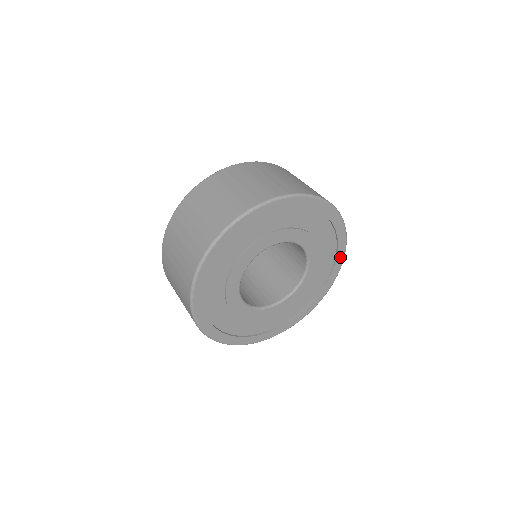
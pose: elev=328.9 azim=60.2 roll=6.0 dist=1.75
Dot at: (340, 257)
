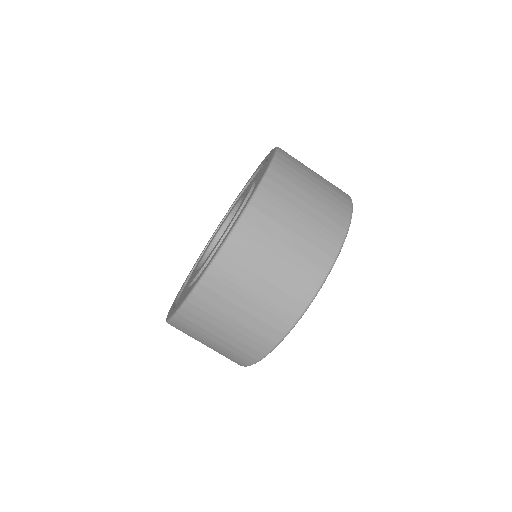
Dot at: occluded
